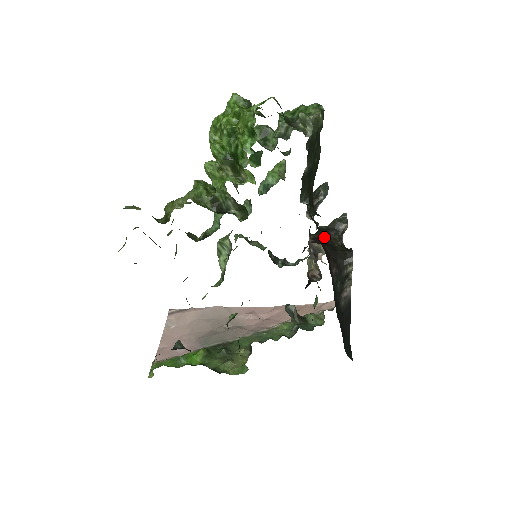
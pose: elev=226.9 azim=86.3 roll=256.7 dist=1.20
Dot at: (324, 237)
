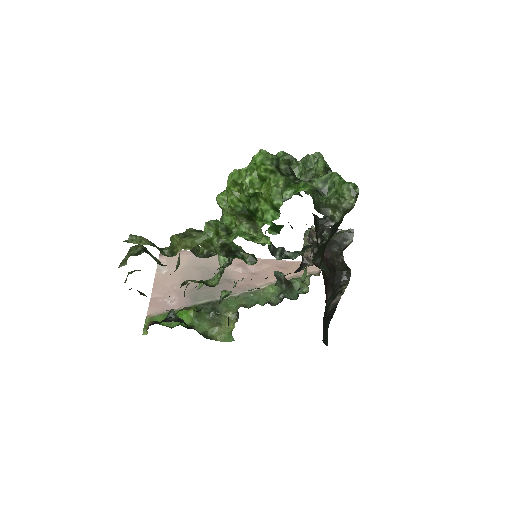
Dot at: (327, 254)
